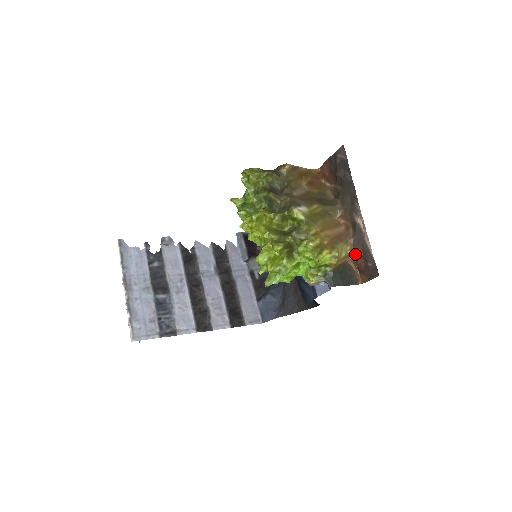
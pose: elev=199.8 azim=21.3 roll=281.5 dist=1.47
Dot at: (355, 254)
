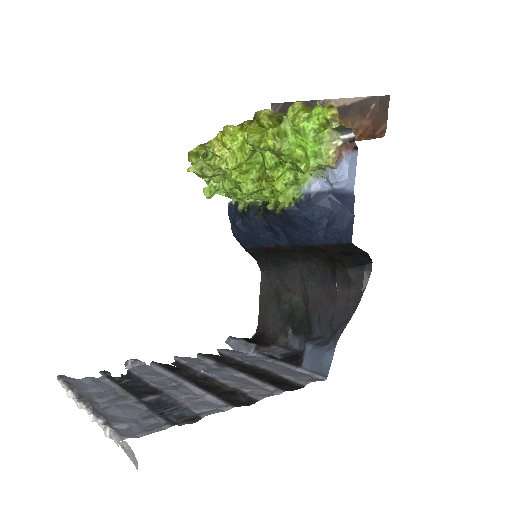
Dot at: (353, 132)
